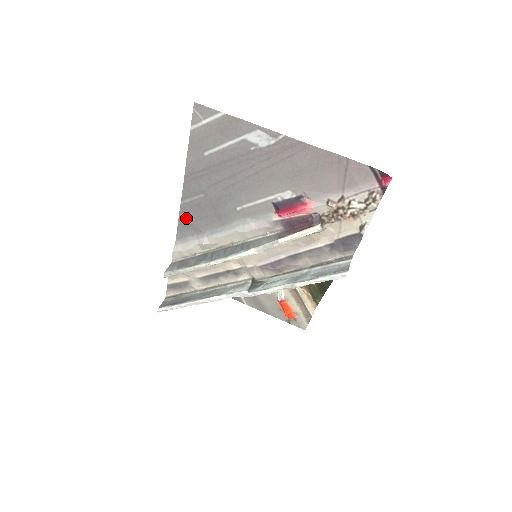
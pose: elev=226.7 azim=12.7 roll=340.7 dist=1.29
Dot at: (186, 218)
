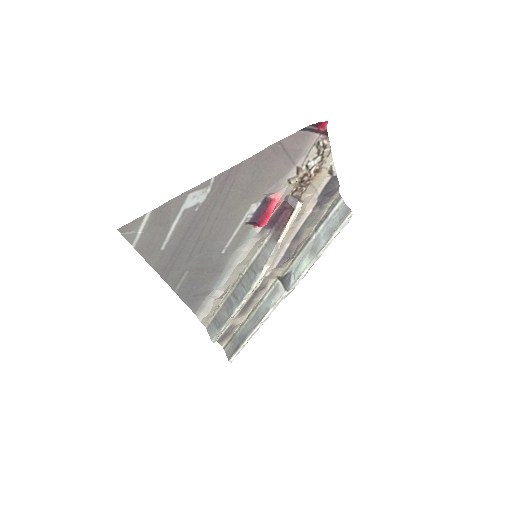
Dot at: (189, 296)
